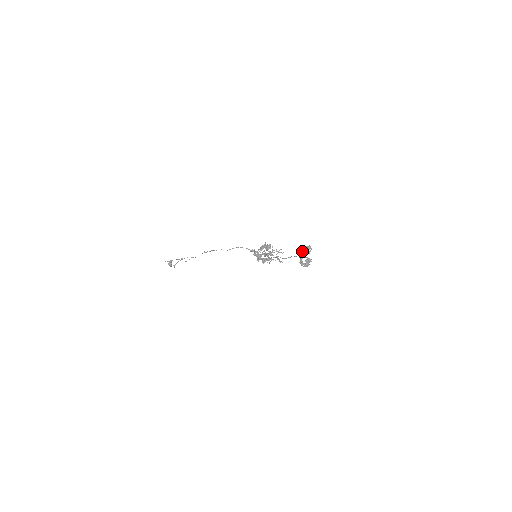
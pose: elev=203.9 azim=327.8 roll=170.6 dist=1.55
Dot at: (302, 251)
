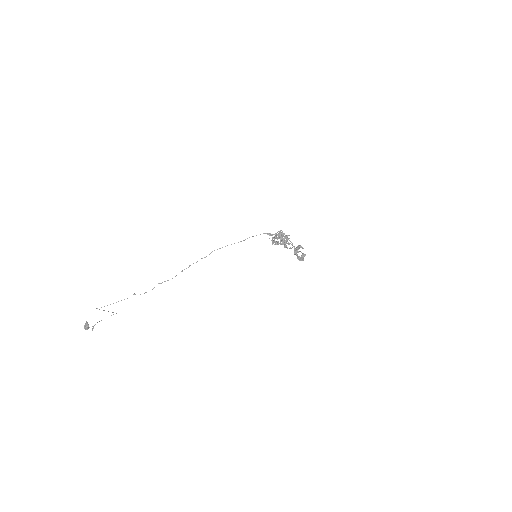
Dot at: (296, 249)
